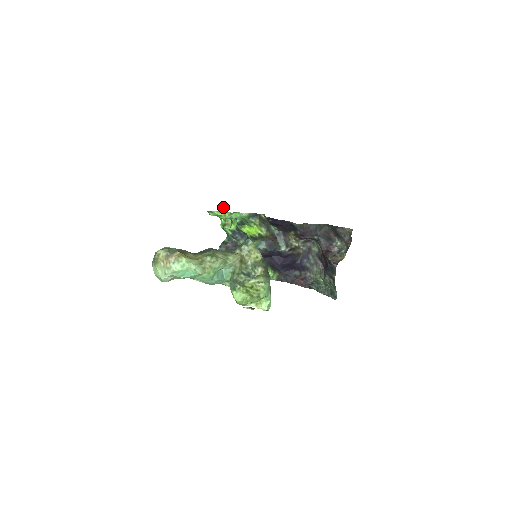
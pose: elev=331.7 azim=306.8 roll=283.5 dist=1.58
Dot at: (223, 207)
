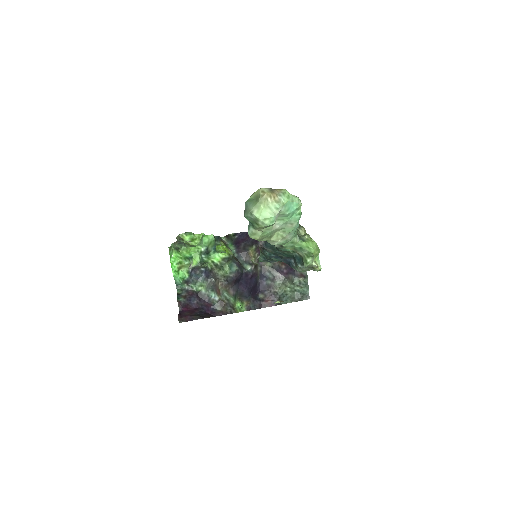
Dot at: (172, 250)
